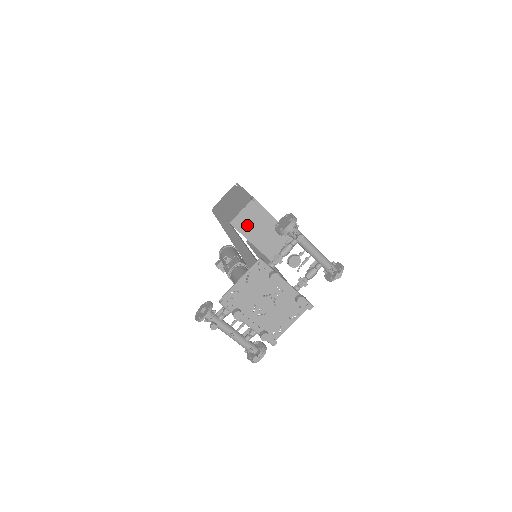
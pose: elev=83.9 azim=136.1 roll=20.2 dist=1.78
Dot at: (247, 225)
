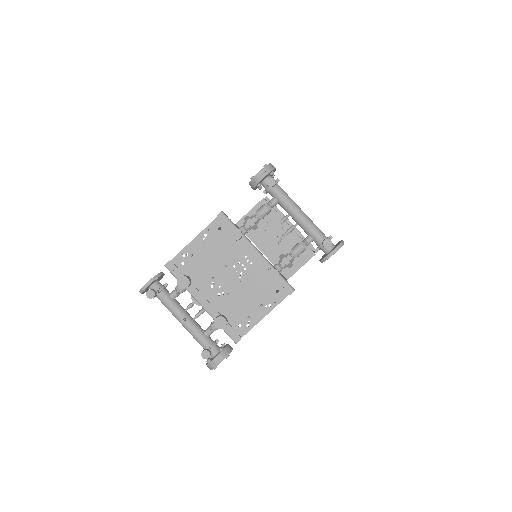
Dot at: (257, 228)
